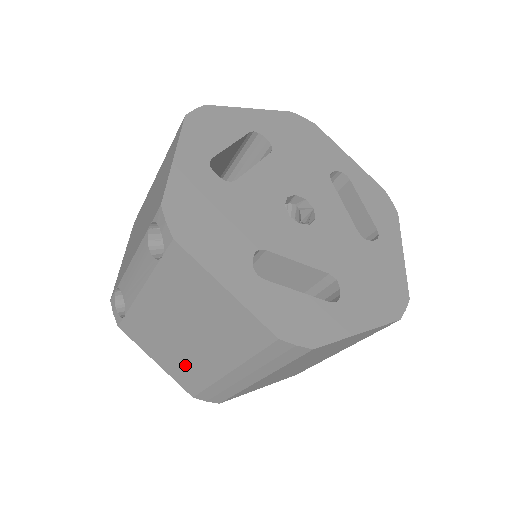
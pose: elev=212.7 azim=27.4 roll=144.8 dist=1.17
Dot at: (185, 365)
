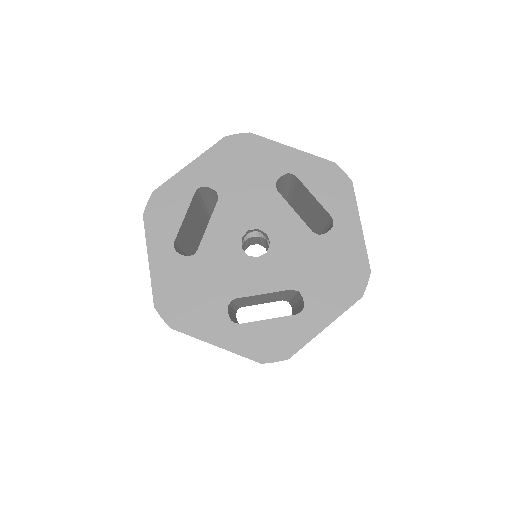
Dot at: occluded
